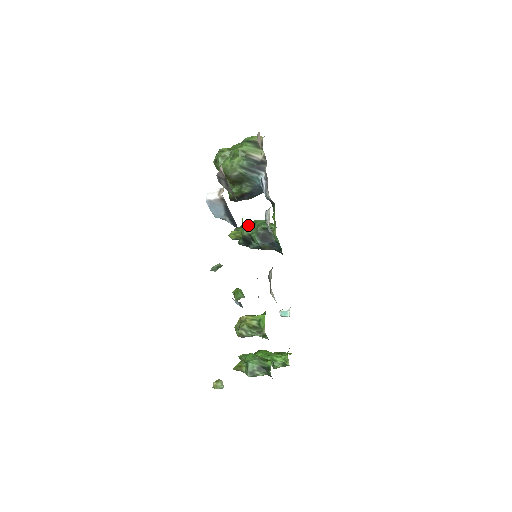
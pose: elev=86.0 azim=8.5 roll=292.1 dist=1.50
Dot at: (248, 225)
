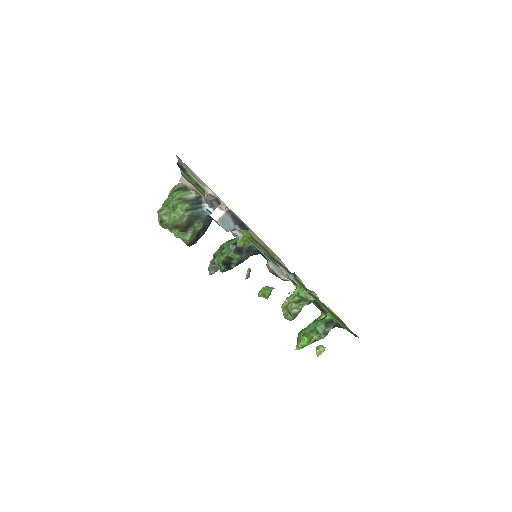
Dot at: (219, 252)
